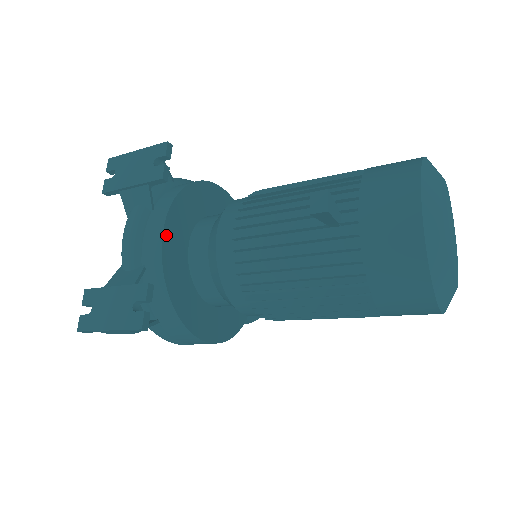
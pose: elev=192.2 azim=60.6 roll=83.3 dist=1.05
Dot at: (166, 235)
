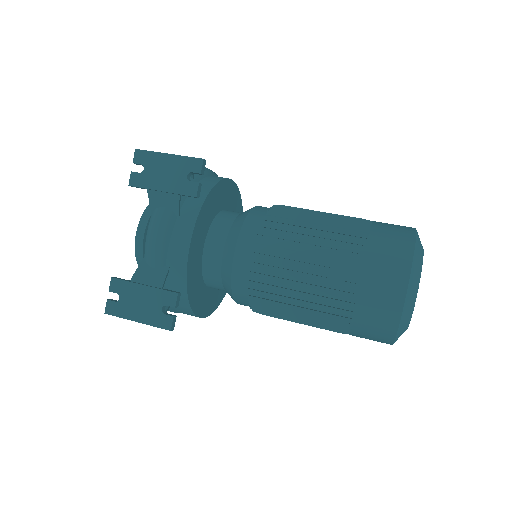
Dot at: (192, 245)
